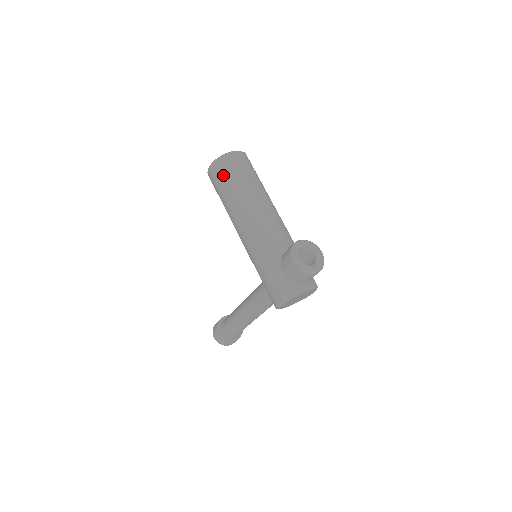
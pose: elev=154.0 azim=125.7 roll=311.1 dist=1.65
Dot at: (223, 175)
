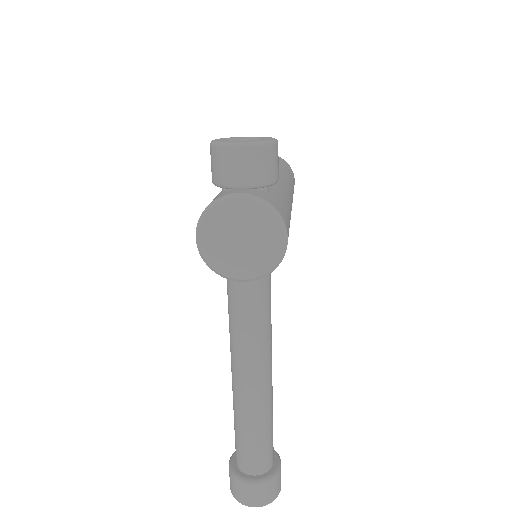
Dot at: occluded
